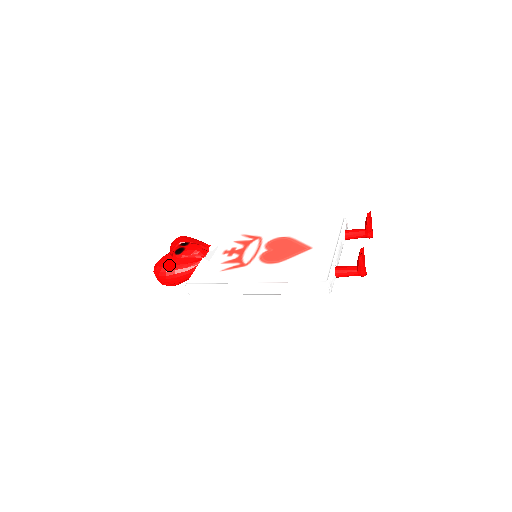
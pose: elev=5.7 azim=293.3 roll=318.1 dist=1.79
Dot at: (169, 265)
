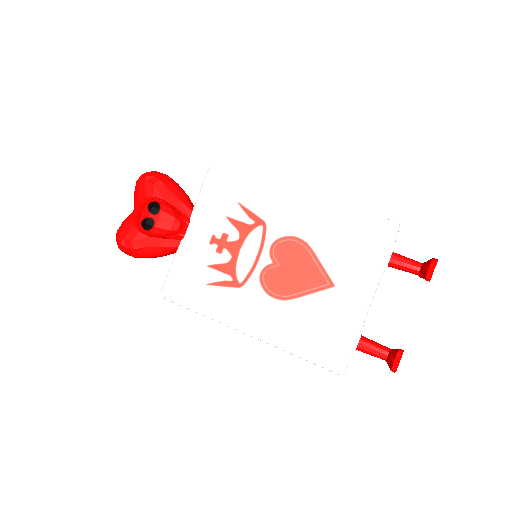
Dot at: (135, 246)
